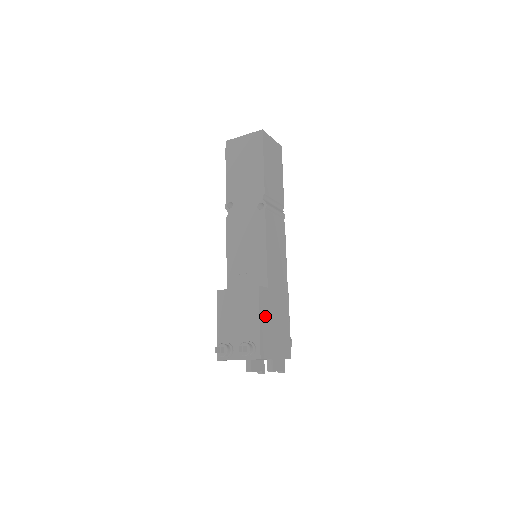
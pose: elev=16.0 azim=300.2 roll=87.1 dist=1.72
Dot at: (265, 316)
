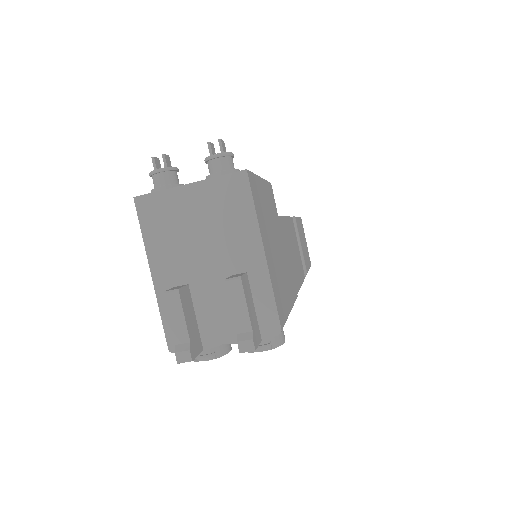
Dot at: (267, 202)
